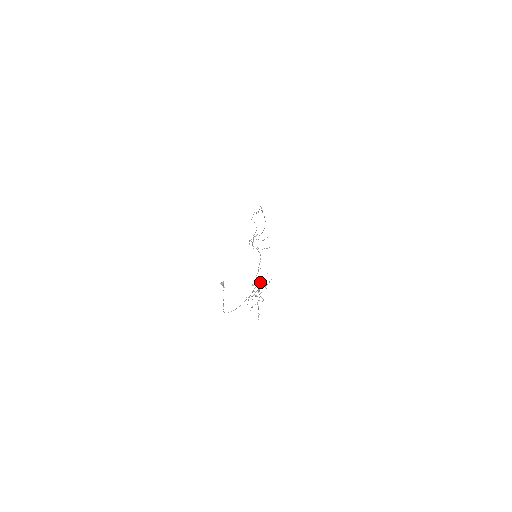
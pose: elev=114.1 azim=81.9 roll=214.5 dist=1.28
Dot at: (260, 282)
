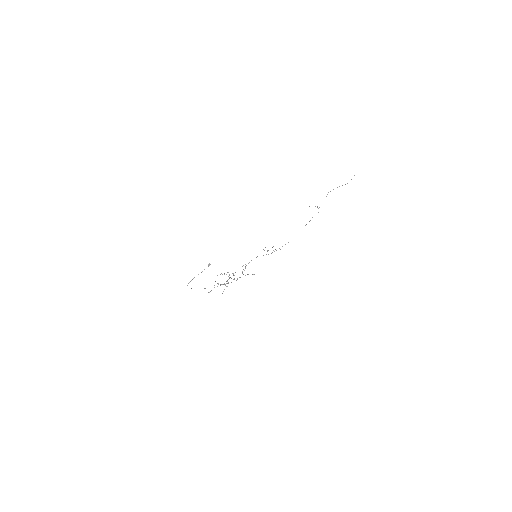
Dot at: occluded
